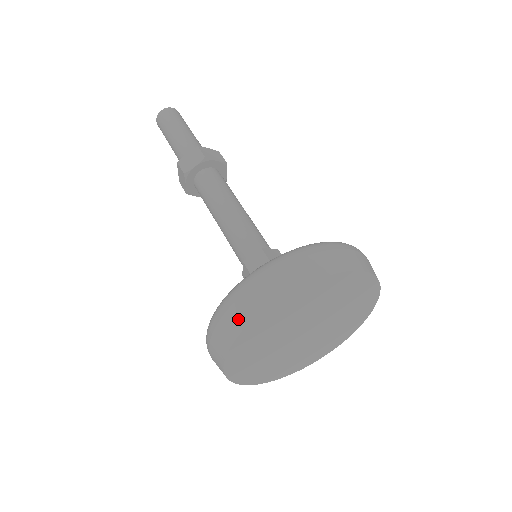
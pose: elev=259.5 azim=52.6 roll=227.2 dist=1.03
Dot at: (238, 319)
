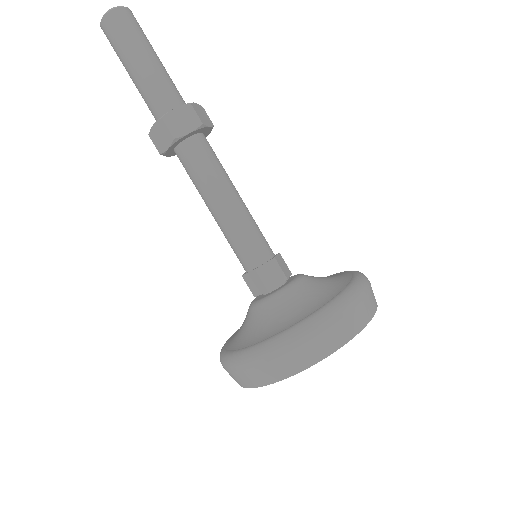
Dot at: (235, 380)
